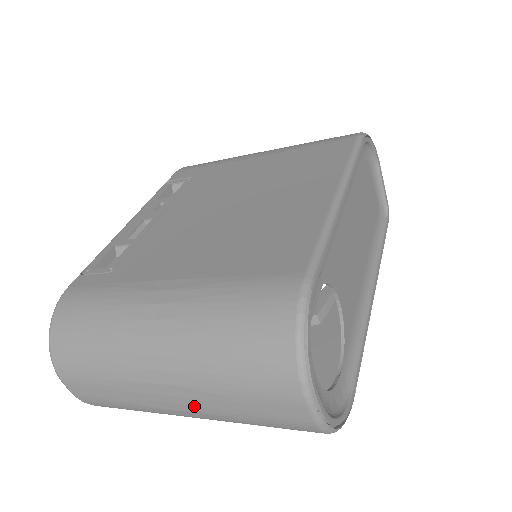
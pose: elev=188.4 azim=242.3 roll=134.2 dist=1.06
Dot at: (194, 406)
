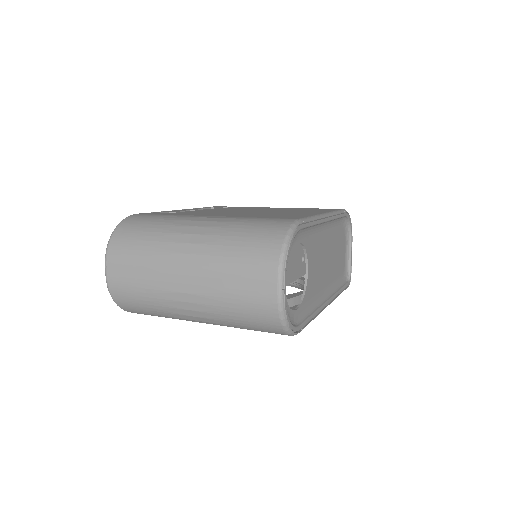
Dot at: (199, 286)
